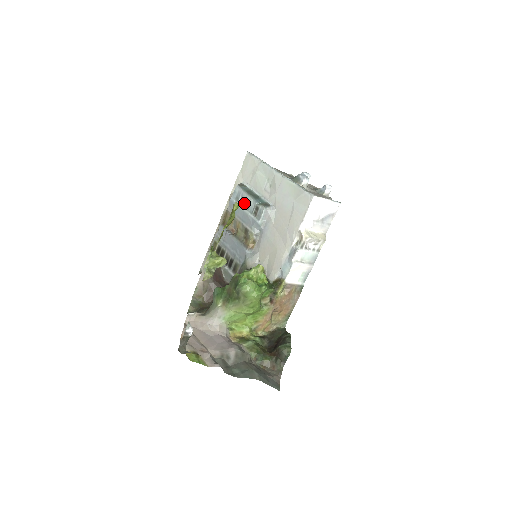
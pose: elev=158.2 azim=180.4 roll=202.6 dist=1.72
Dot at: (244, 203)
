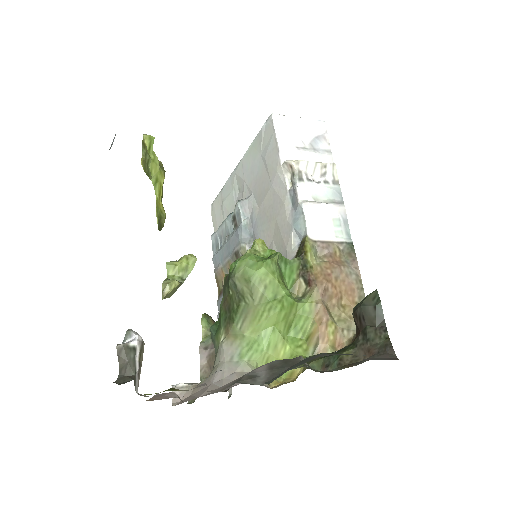
Dot at: (223, 238)
